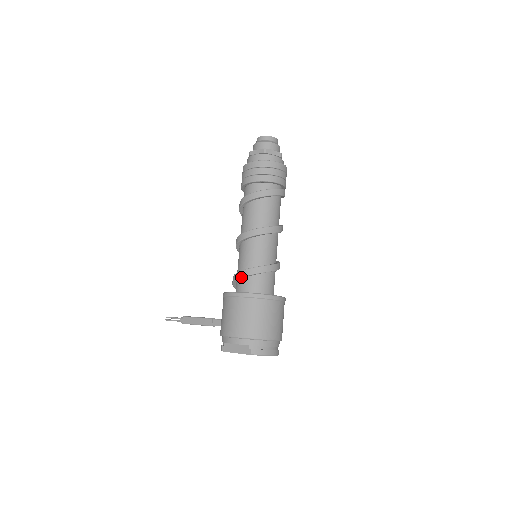
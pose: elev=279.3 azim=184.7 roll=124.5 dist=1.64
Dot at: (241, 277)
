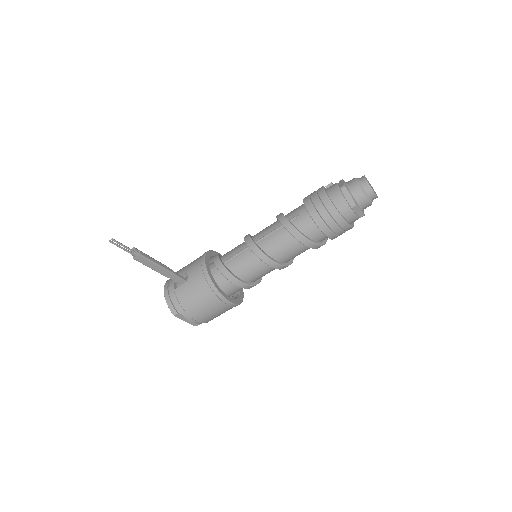
Dot at: occluded
